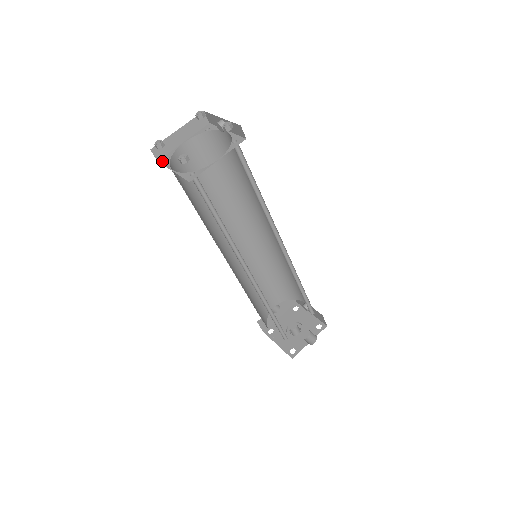
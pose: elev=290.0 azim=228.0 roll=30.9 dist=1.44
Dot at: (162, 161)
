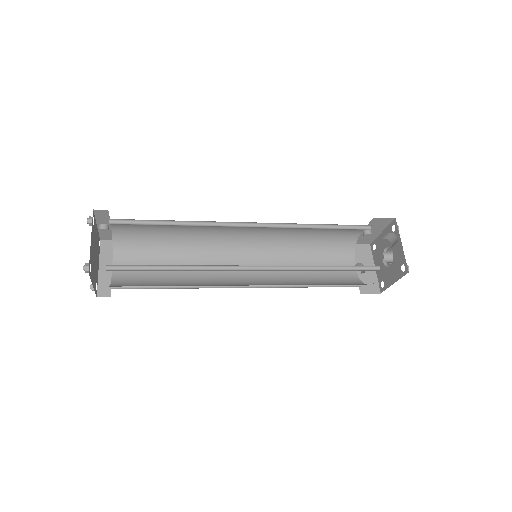
Dot at: (110, 293)
